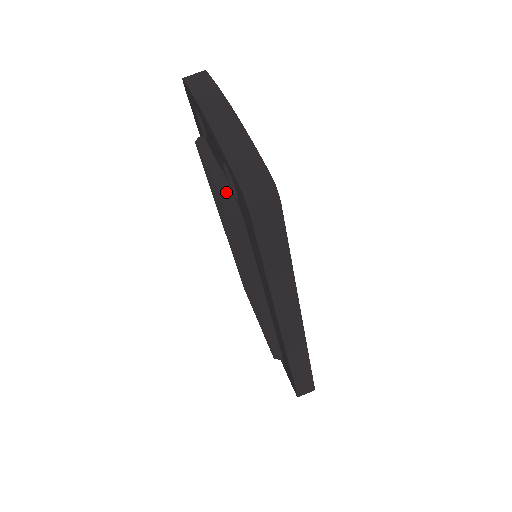
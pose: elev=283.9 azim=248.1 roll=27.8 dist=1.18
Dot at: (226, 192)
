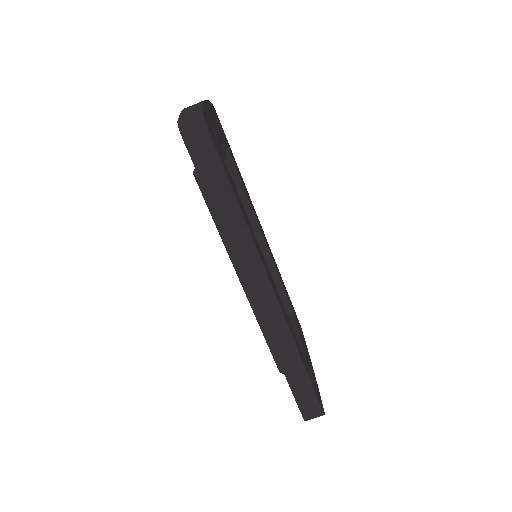
Dot at: occluded
